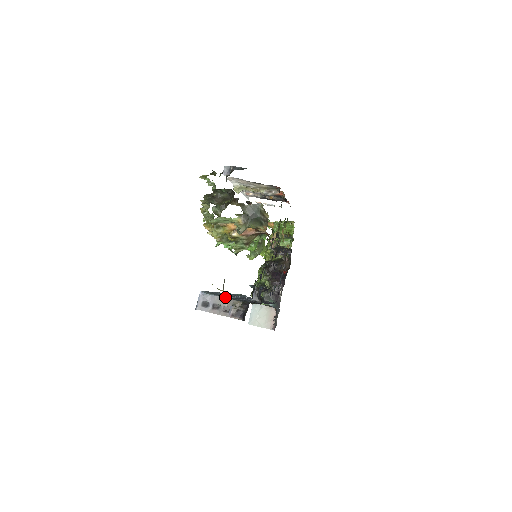
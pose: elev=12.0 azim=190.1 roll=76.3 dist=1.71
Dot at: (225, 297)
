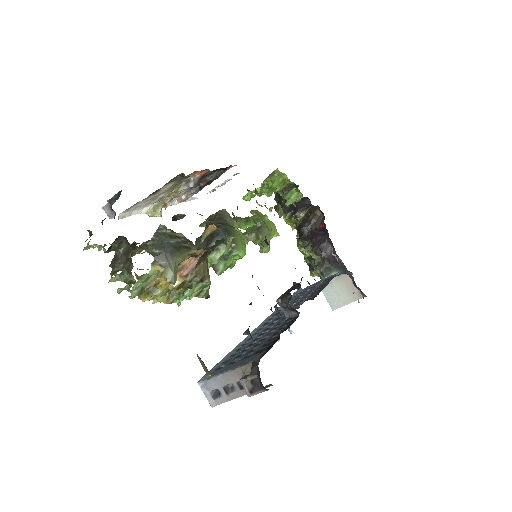
Dot at: (229, 369)
